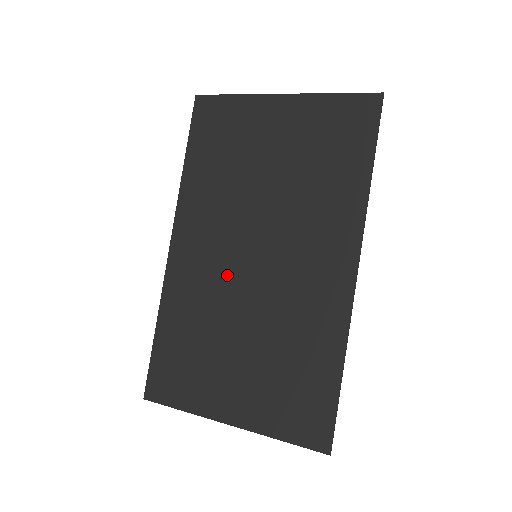
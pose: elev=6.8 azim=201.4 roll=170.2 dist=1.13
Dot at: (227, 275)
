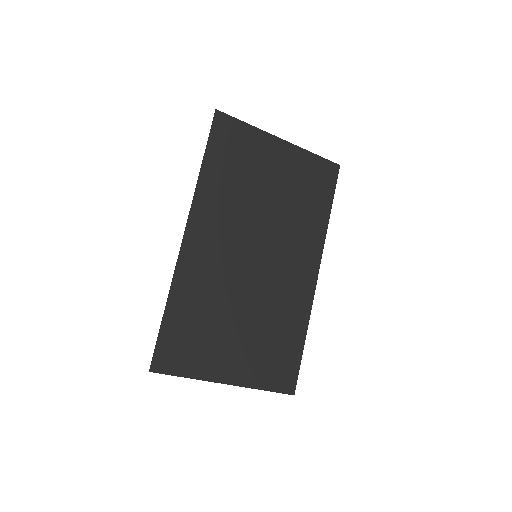
Dot at: (233, 268)
